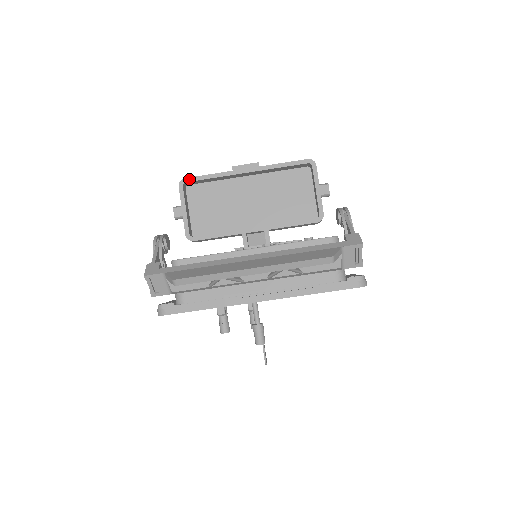
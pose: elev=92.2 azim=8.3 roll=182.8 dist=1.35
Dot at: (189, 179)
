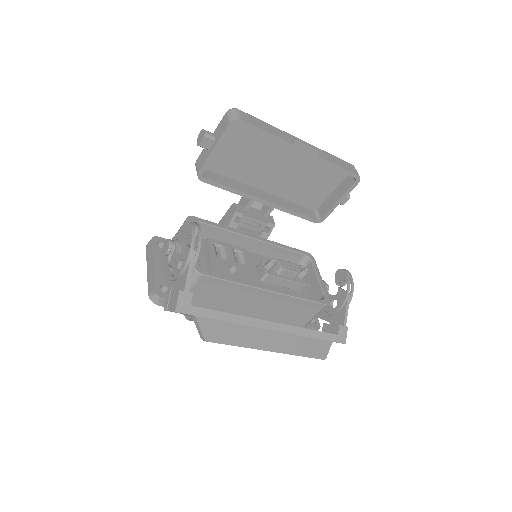
Dot at: (246, 124)
